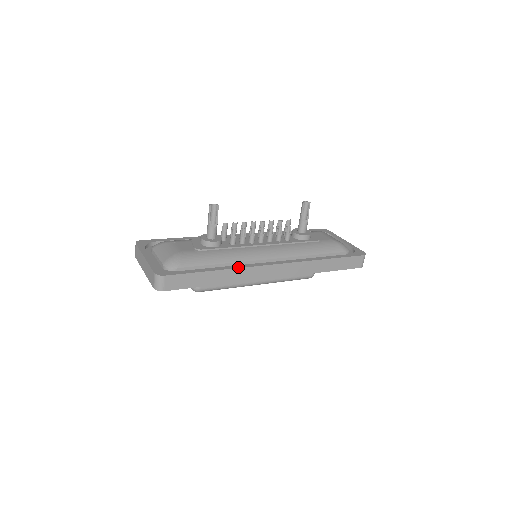
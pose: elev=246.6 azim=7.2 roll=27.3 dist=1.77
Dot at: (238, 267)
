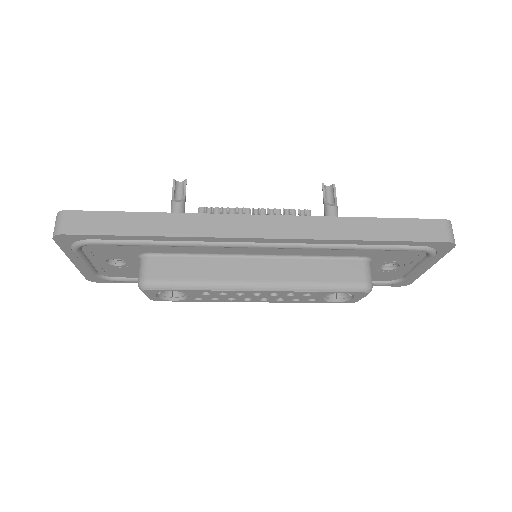
Dot at: (191, 214)
